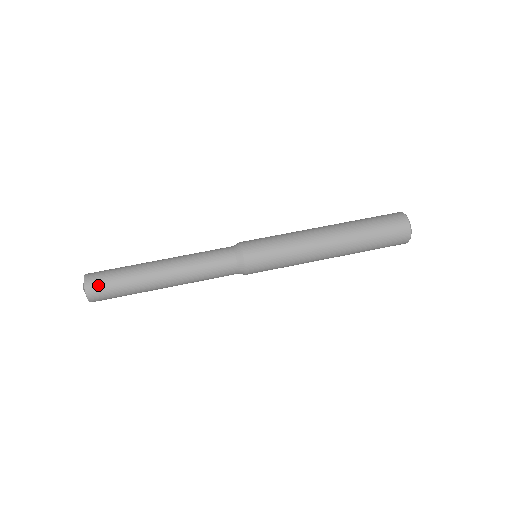
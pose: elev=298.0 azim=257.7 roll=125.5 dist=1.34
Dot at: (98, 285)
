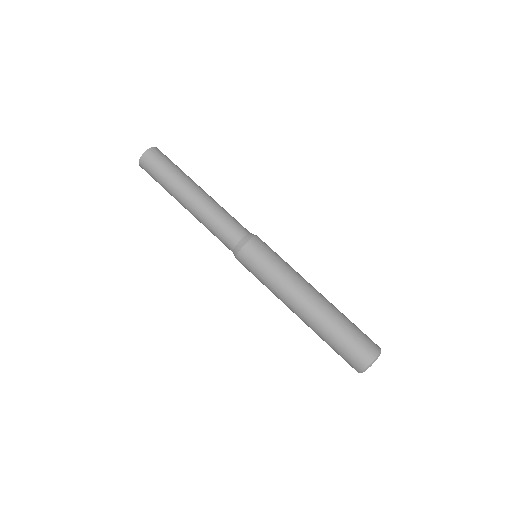
Dot at: (147, 169)
